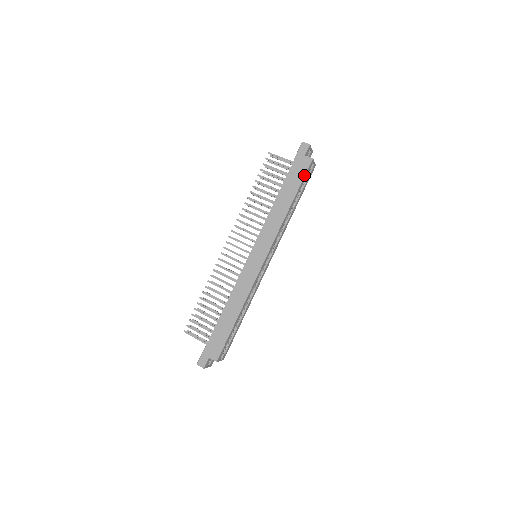
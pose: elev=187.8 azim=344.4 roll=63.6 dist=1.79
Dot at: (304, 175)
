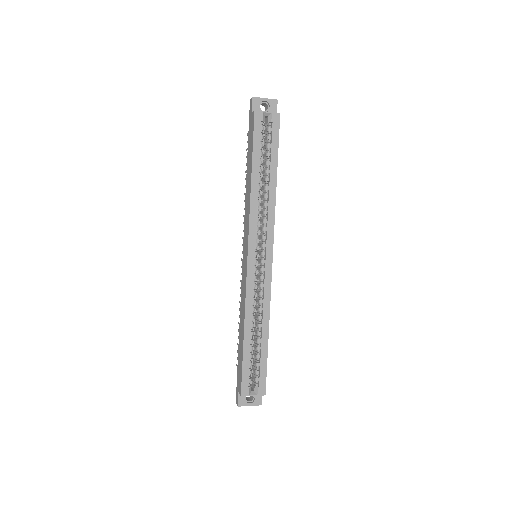
Dot at: (253, 136)
